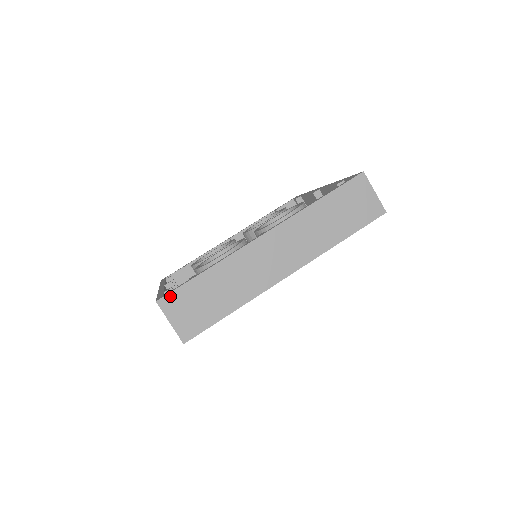
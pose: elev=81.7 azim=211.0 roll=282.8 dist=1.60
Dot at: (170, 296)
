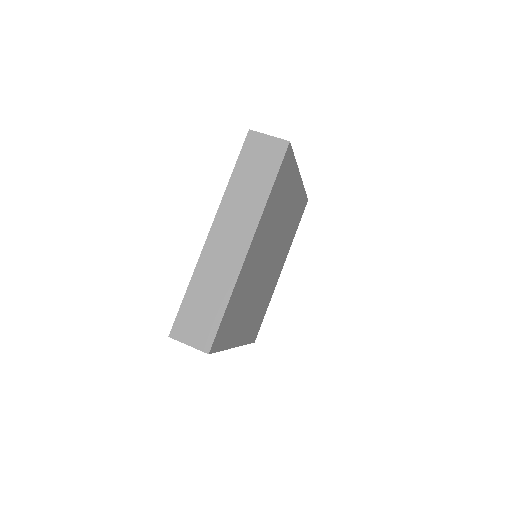
Dot at: occluded
